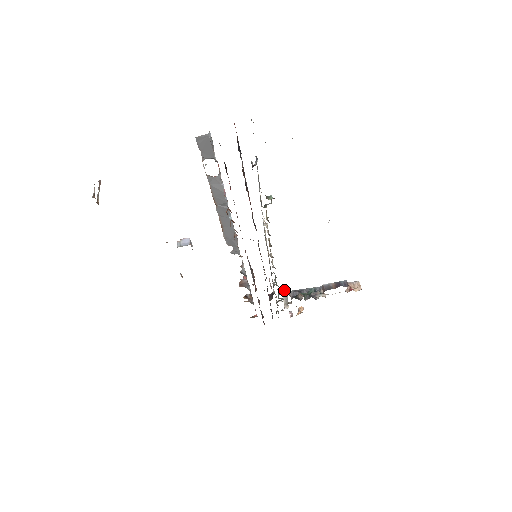
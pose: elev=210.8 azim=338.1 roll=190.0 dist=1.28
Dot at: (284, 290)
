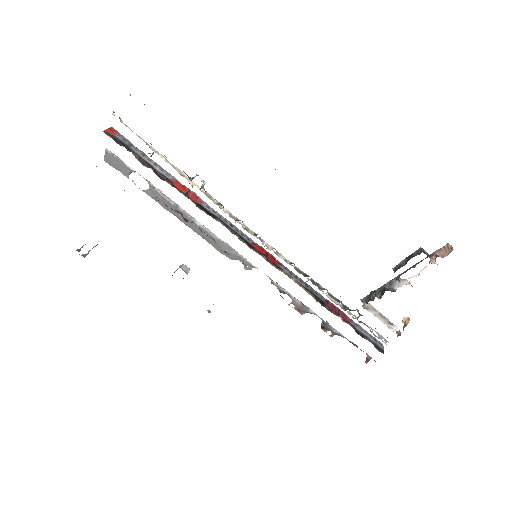
Dot at: occluded
